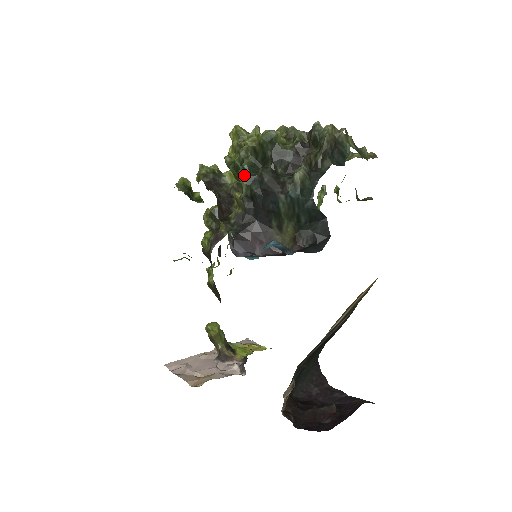
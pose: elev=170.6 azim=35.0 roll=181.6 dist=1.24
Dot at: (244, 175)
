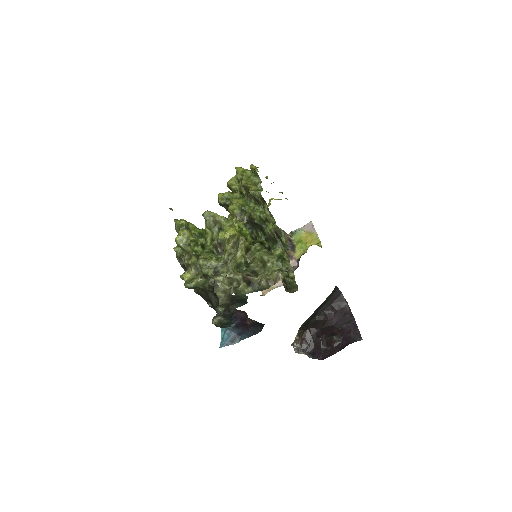
Dot at: occluded
